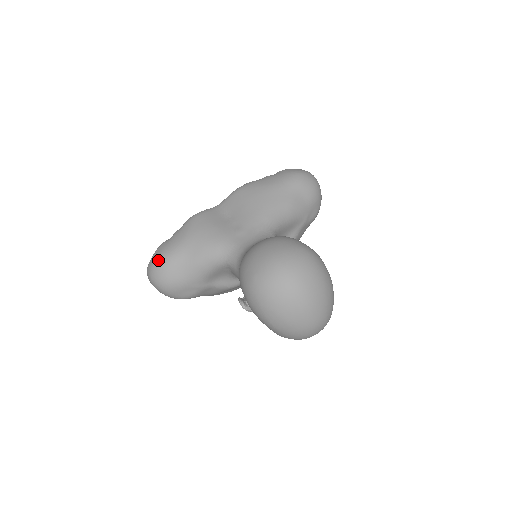
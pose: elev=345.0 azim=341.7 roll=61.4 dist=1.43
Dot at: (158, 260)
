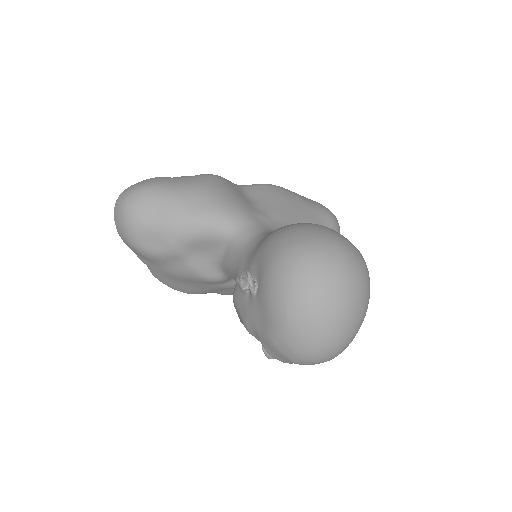
Dot at: (151, 186)
